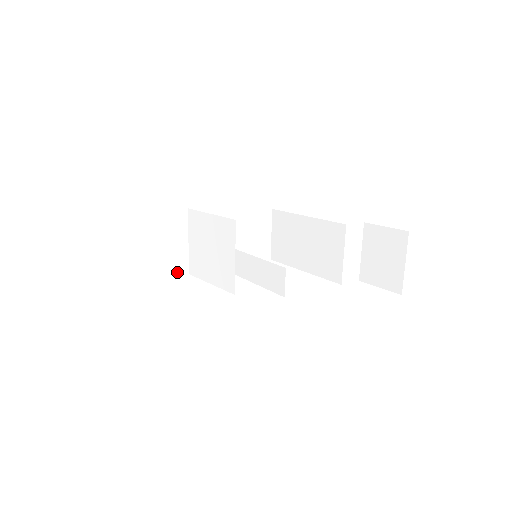
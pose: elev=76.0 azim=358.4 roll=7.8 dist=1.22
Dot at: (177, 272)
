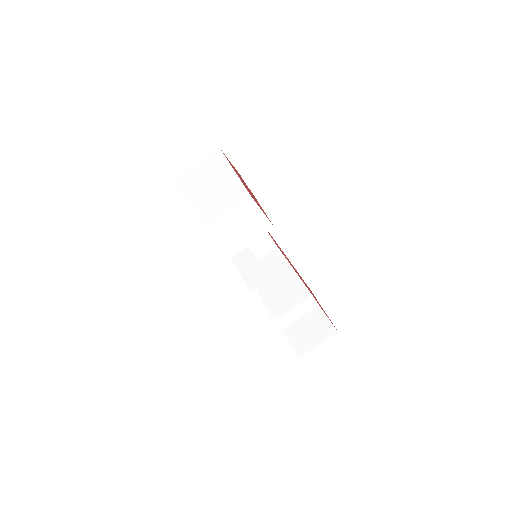
Dot at: (205, 215)
